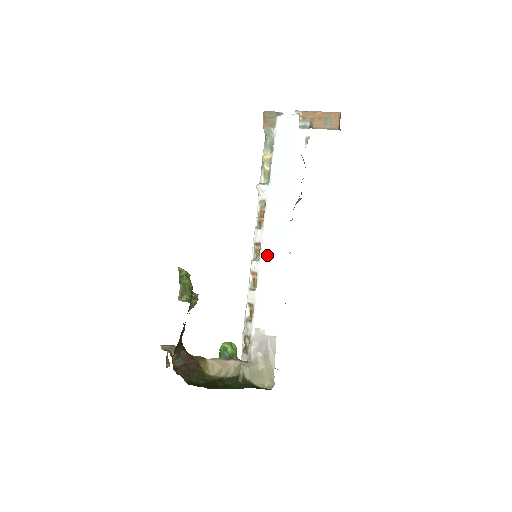
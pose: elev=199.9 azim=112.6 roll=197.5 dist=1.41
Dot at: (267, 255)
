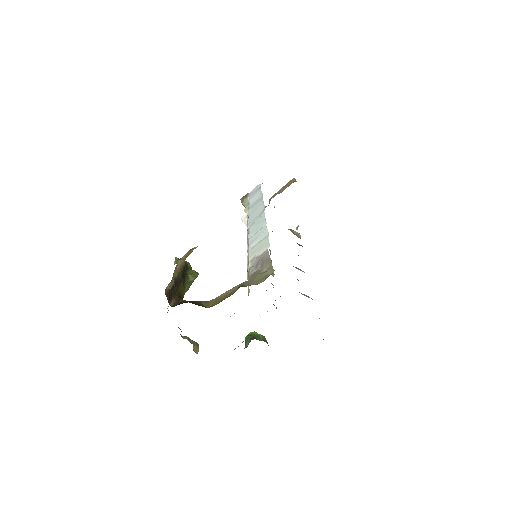
Dot at: (253, 230)
